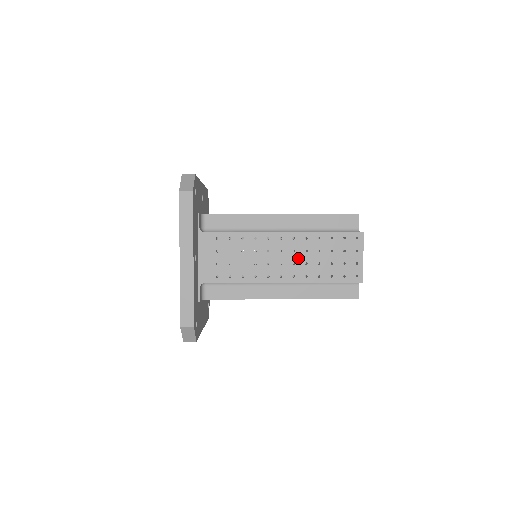
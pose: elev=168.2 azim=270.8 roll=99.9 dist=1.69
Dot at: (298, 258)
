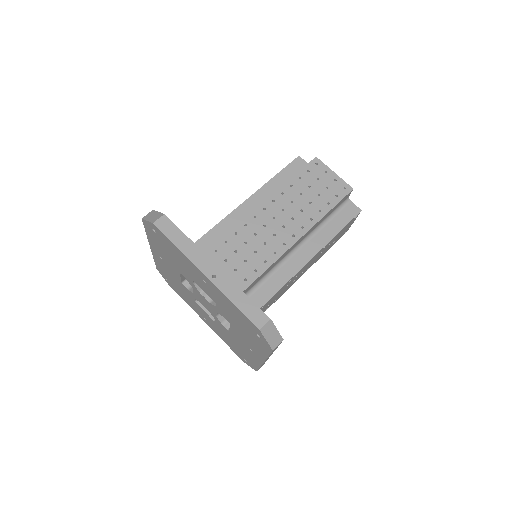
Dot at: (314, 260)
